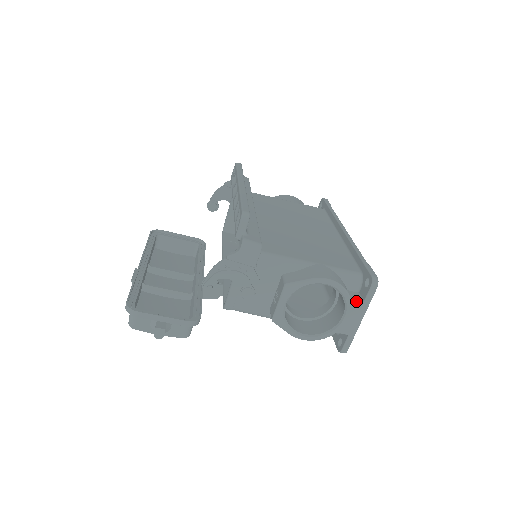
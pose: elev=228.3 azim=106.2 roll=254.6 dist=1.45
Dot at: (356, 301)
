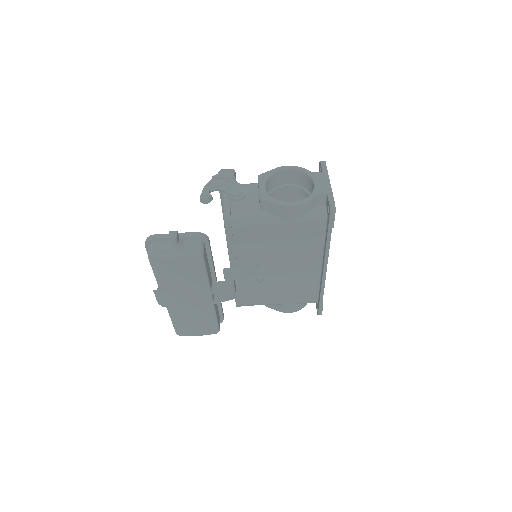
Dot at: (316, 172)
